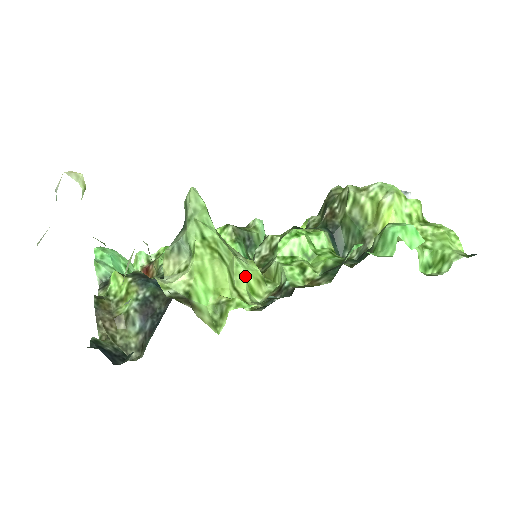
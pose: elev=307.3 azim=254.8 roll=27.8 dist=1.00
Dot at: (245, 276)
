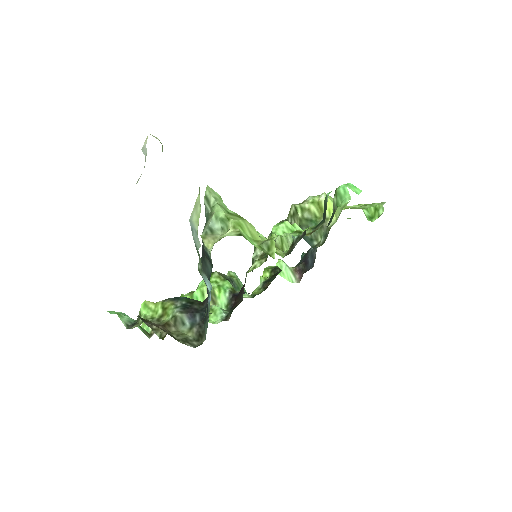
Dot at: (266, 239)
